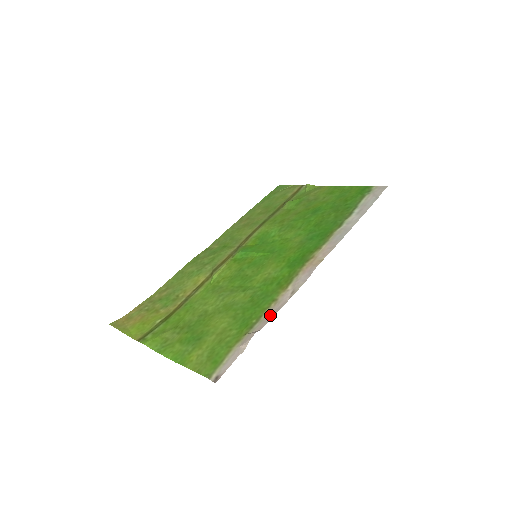
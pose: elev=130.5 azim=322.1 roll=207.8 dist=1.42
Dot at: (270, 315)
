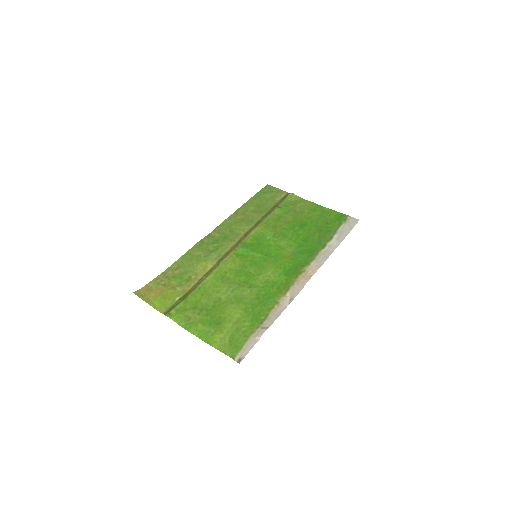
Dot at: (275, 315)
